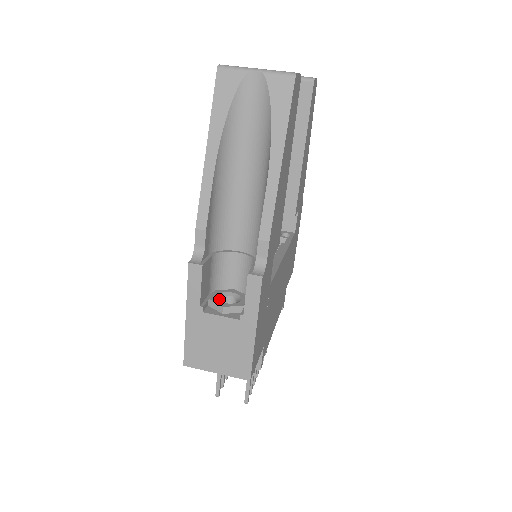
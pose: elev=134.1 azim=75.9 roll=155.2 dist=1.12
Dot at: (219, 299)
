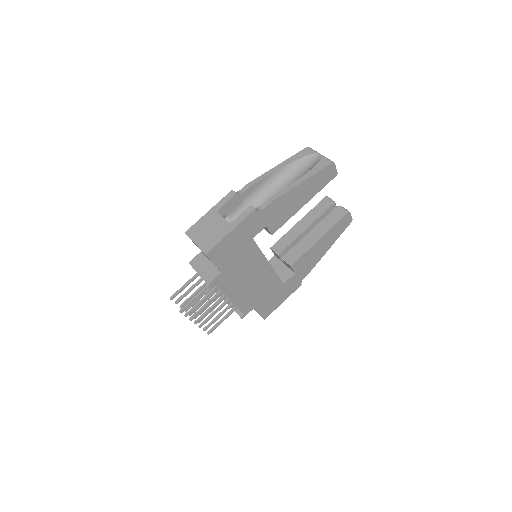
Dot at: occluded
